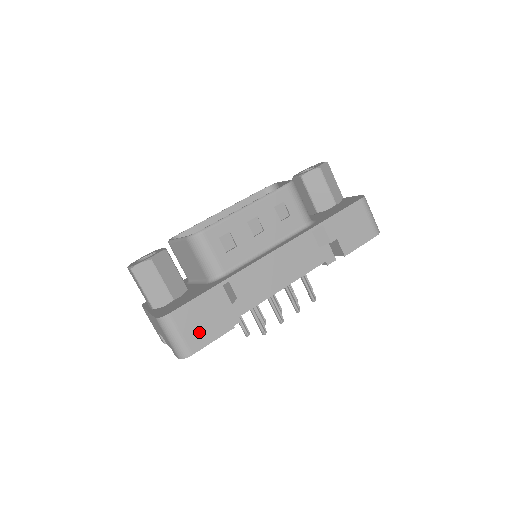
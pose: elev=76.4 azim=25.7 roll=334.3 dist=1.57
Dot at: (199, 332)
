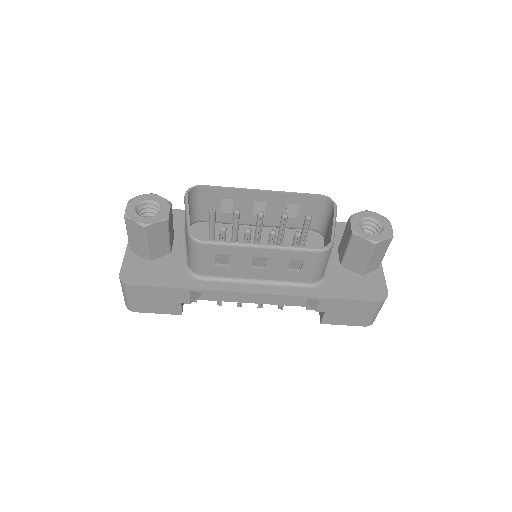
Dot at: (149, 304)
